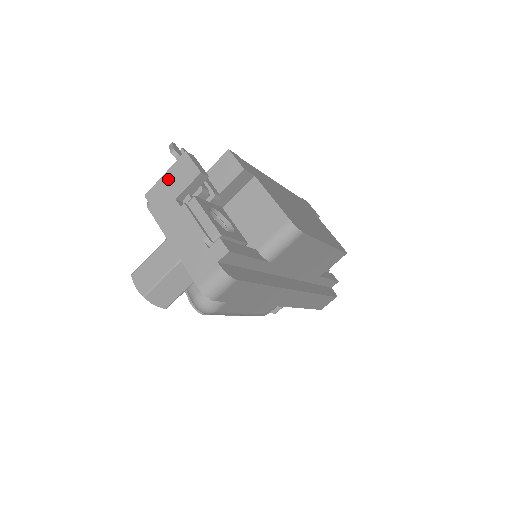
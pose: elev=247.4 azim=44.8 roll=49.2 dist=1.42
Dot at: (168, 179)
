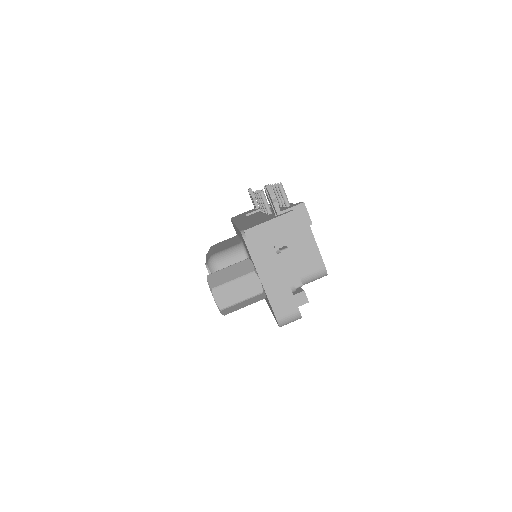
Dot at: (271, 227)
